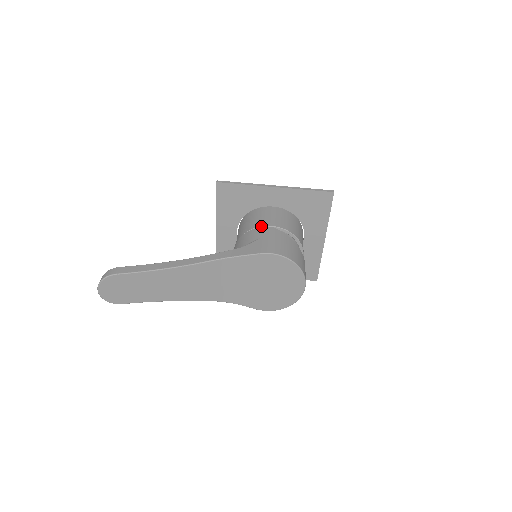
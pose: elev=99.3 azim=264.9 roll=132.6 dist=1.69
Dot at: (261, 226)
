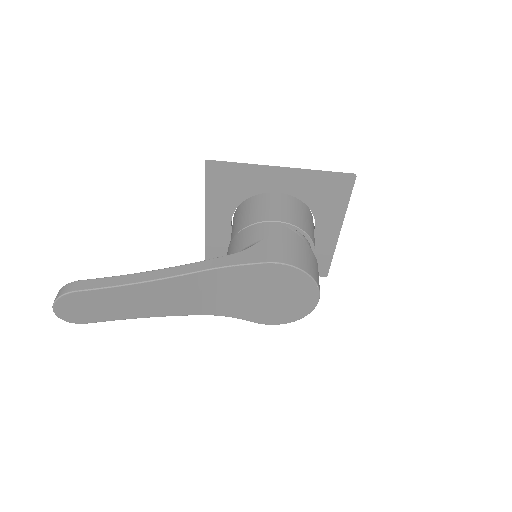
Dot at: (263, 221)
